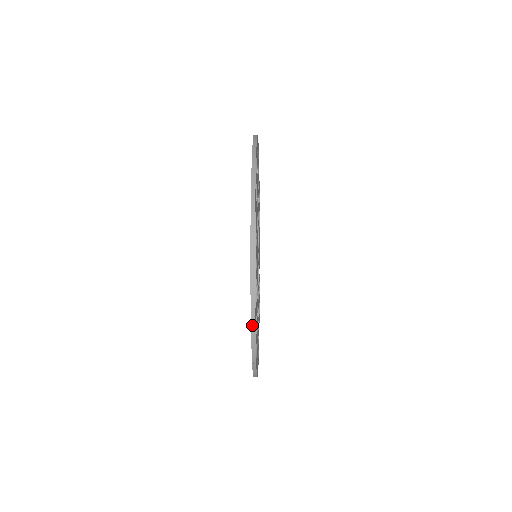
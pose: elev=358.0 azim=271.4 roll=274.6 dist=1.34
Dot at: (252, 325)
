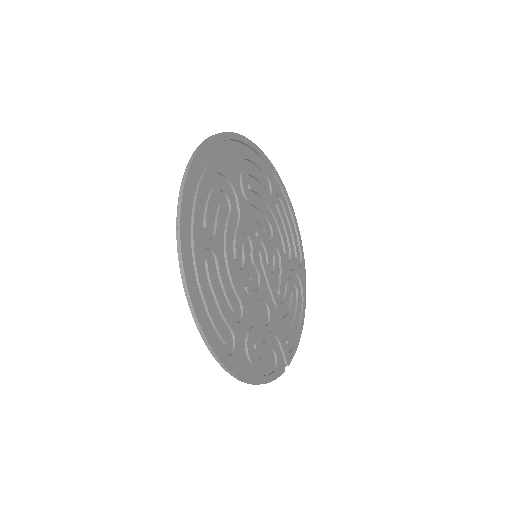
Dot at: (189, 163)
